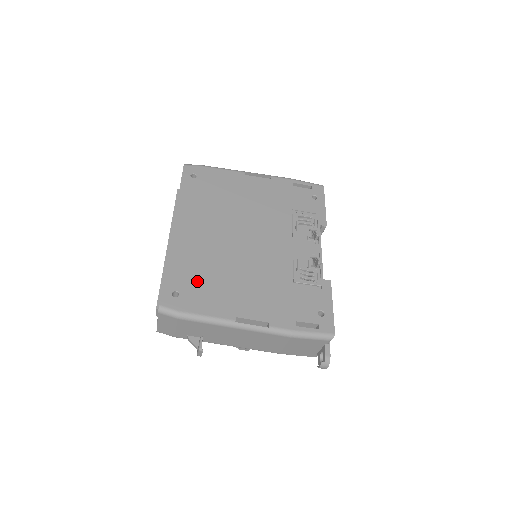
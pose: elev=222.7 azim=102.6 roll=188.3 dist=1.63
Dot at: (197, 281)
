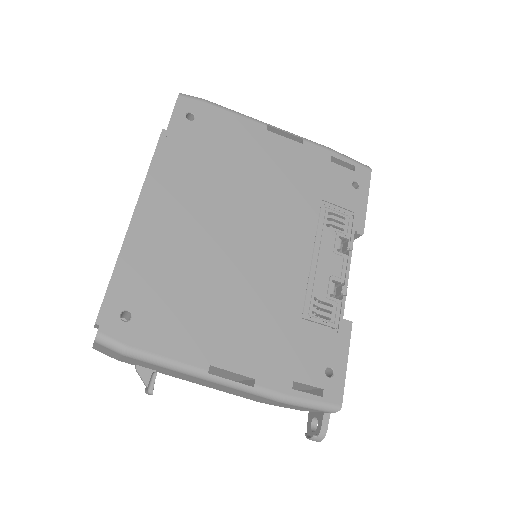
Dot at: (163, 298)
